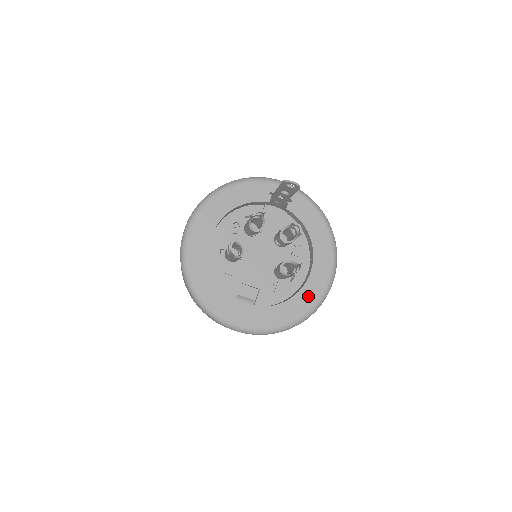
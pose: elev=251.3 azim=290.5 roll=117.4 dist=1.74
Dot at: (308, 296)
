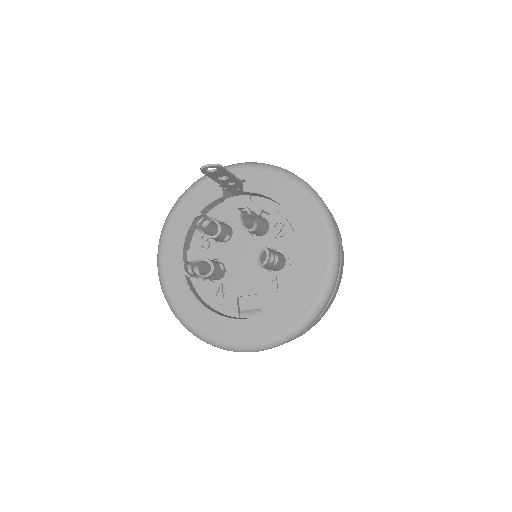
Dot at: (313, 275)
